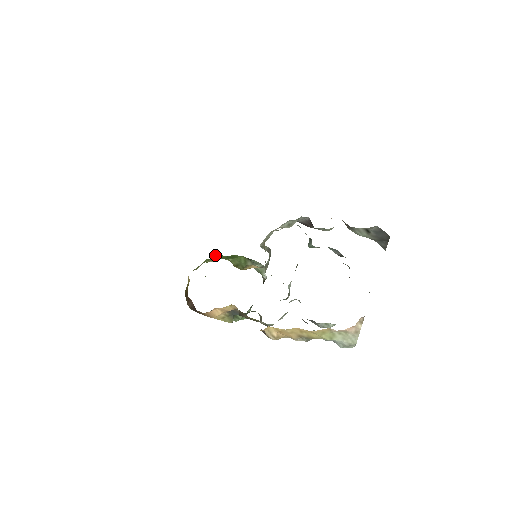
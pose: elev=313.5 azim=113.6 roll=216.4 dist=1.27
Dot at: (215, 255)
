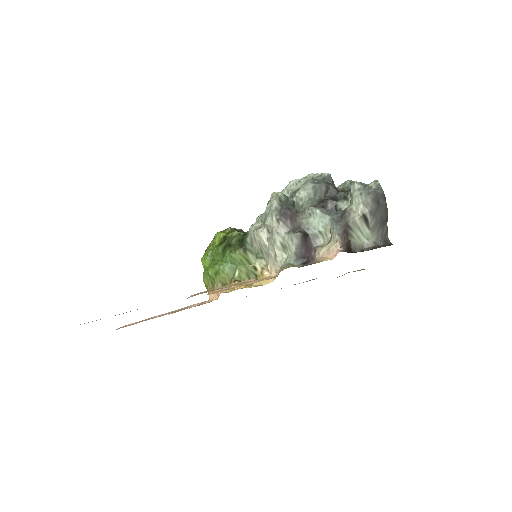
Dot at: (214, 266)
